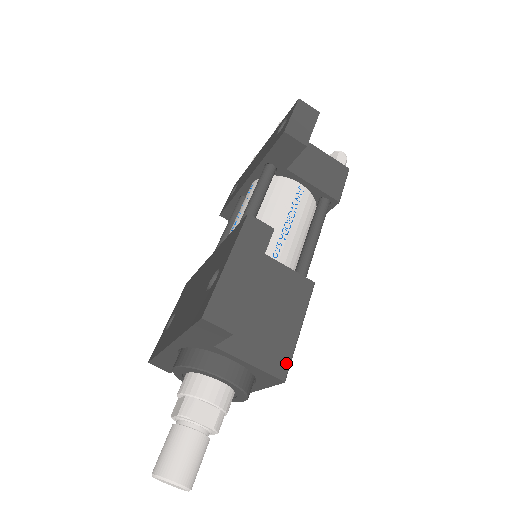
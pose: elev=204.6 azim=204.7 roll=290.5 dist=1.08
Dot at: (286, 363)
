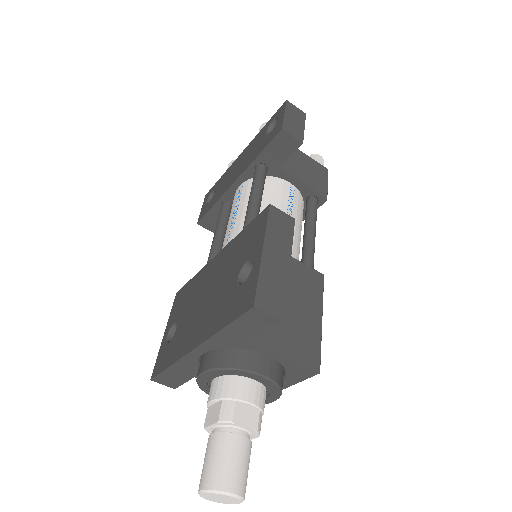
Dot at: (317, 354)
